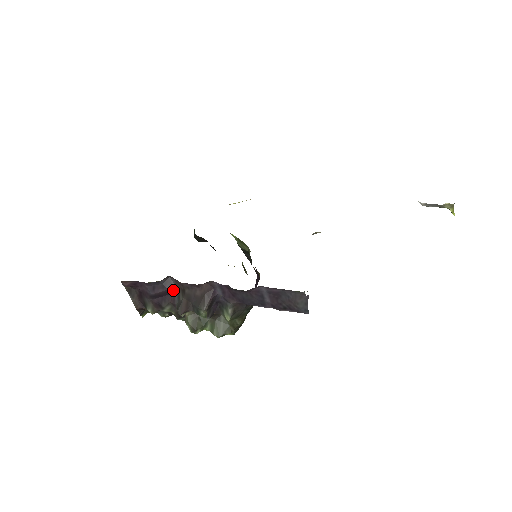
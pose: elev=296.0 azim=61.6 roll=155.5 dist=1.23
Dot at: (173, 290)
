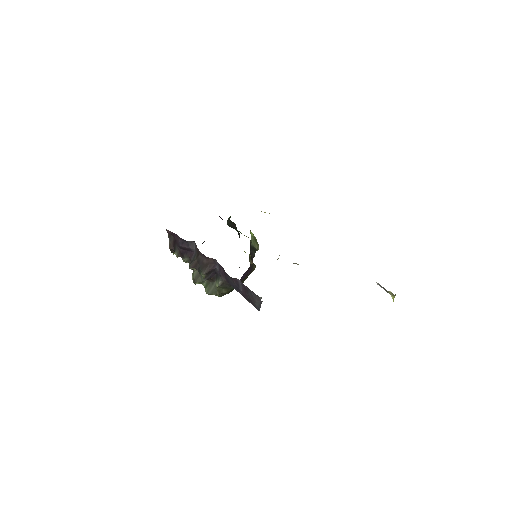
Dot at: (193, 250)
